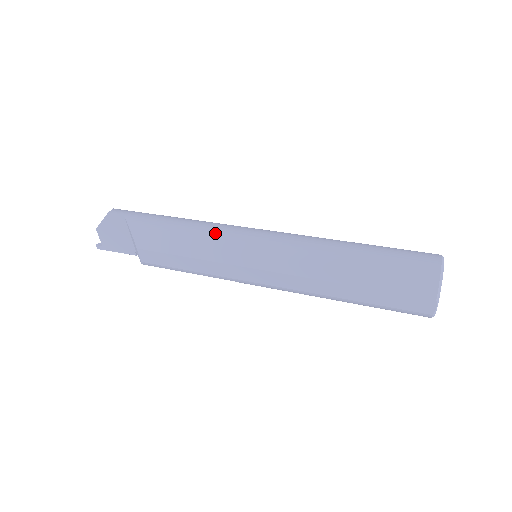
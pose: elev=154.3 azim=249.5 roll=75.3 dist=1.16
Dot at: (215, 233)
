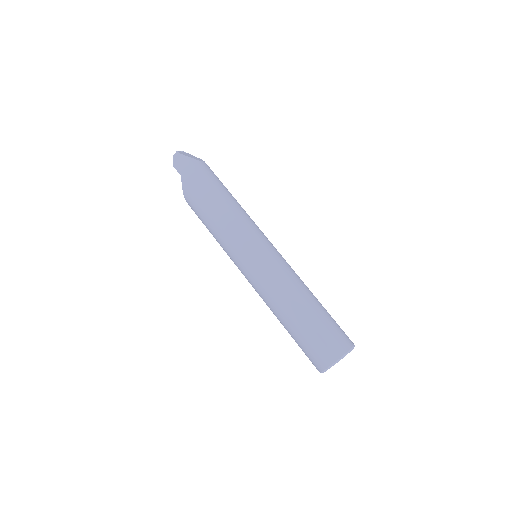
Dot at: (226, 239)
